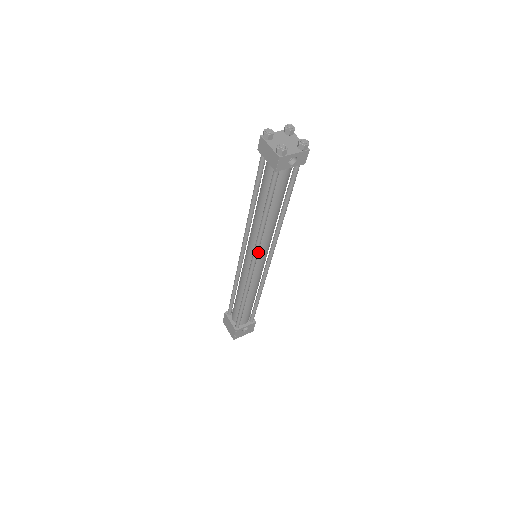
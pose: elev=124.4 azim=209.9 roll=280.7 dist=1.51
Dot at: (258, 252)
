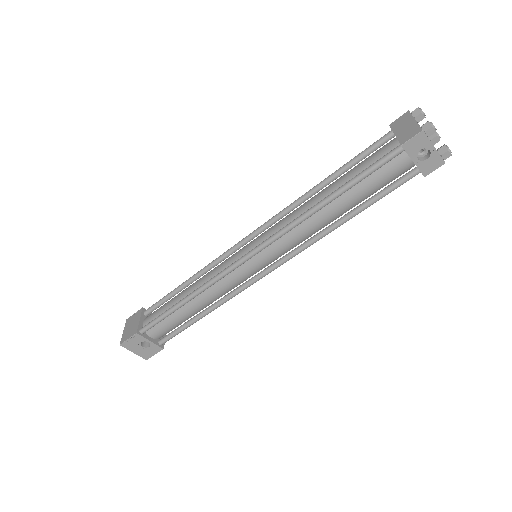
Dot at: (270, 245)
